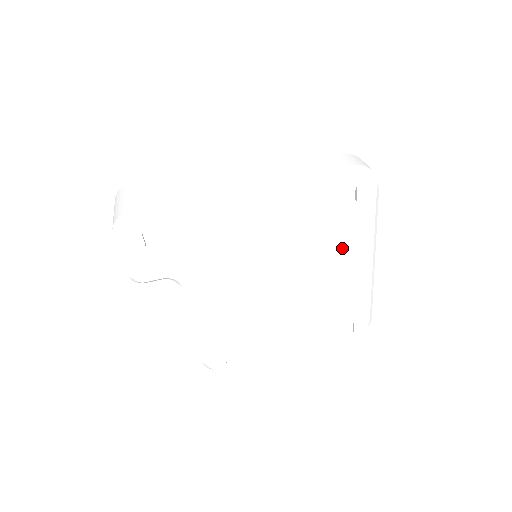
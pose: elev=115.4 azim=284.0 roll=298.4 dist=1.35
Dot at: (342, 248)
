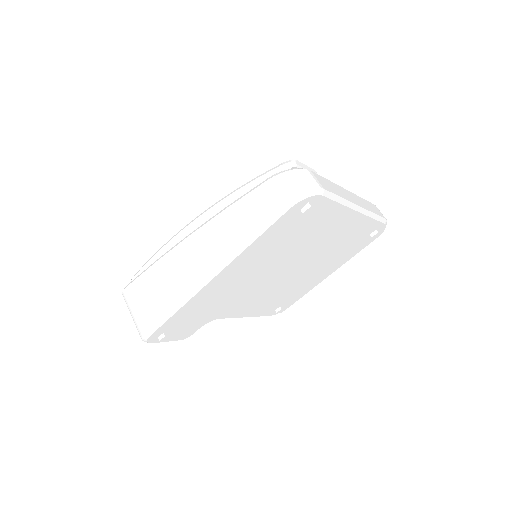
Dot at: (322, 229)
